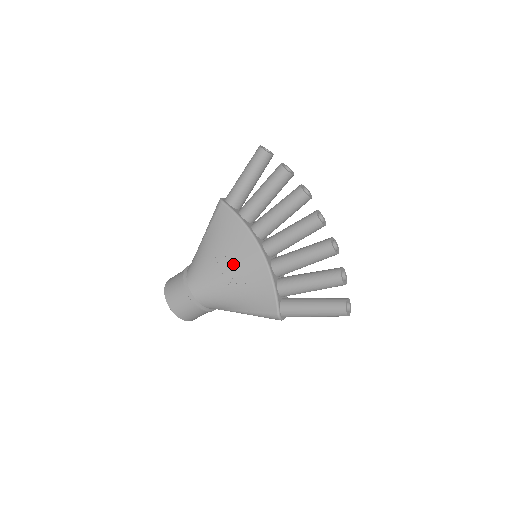
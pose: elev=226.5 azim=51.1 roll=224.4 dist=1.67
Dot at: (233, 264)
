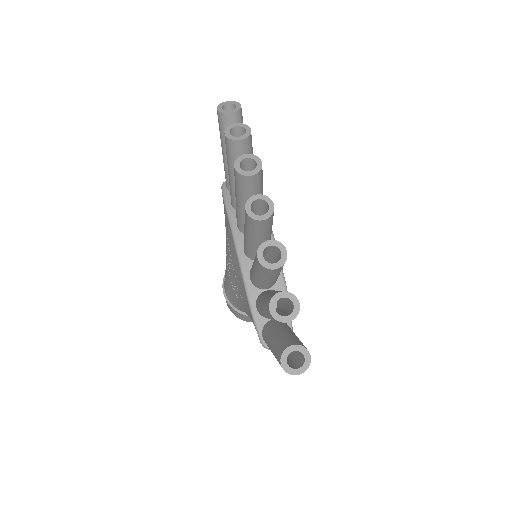
Dot at: (231, 267)
